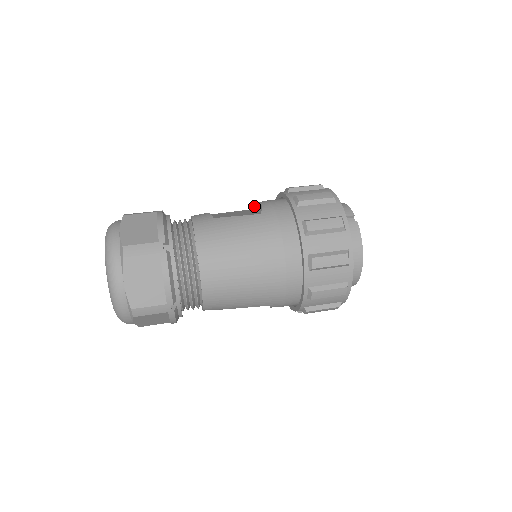
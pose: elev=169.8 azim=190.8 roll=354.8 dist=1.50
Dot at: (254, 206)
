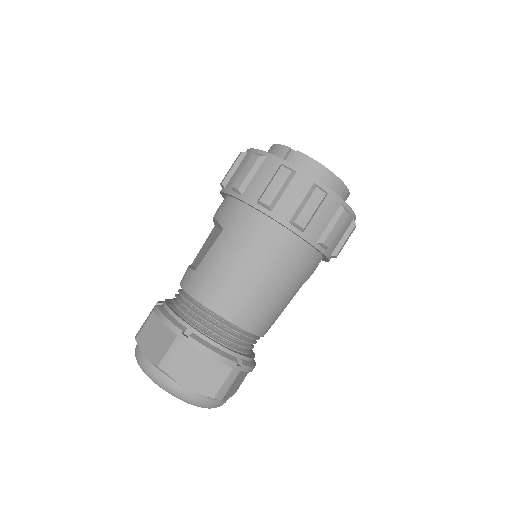
Dot at: (214, 223)
